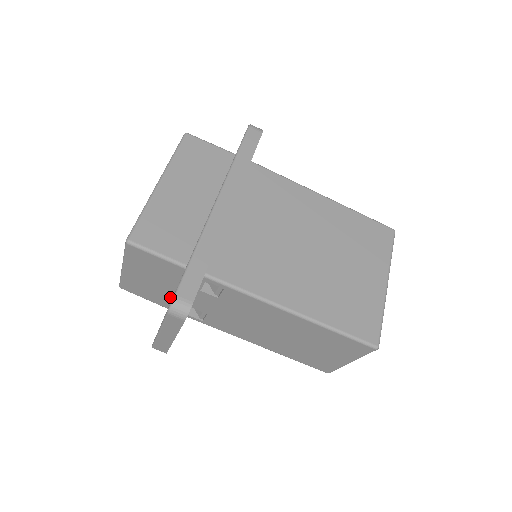
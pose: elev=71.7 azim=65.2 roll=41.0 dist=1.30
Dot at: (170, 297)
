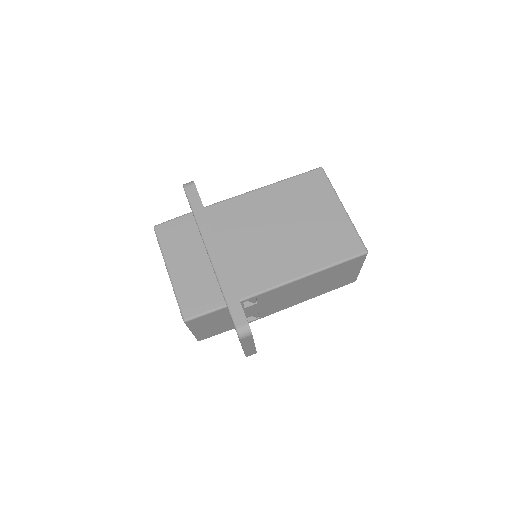
Dot at: (231, 323)
